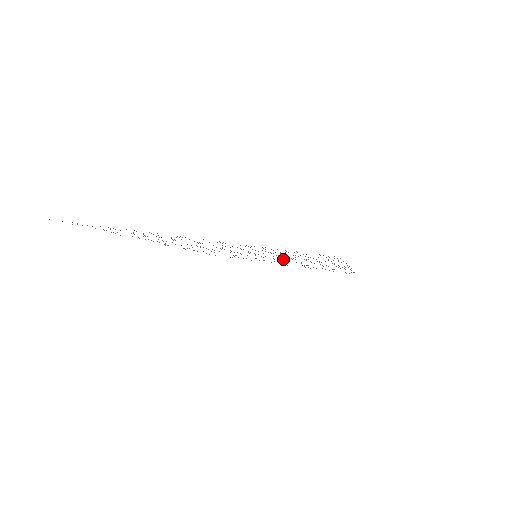
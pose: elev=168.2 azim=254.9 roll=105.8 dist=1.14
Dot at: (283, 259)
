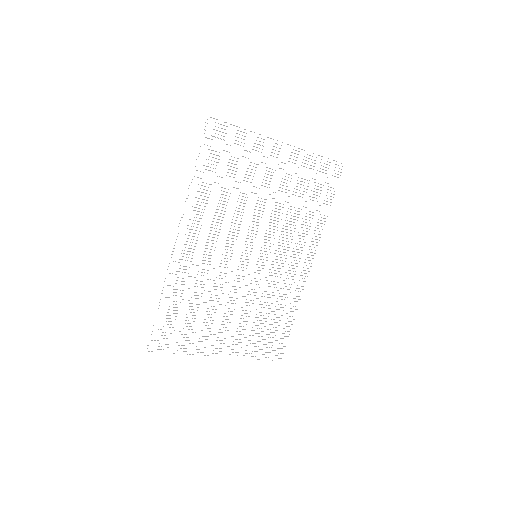
Dot at: (278, 248)
